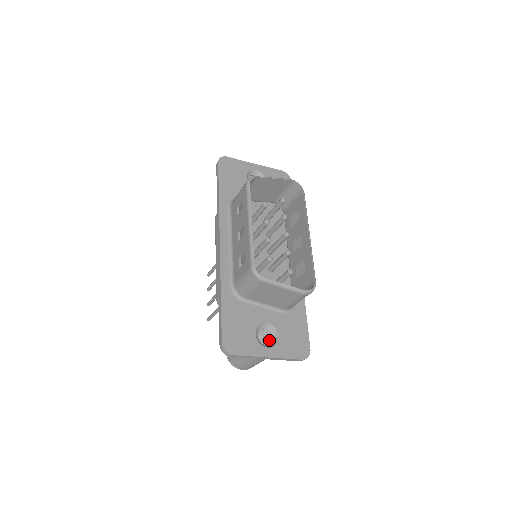
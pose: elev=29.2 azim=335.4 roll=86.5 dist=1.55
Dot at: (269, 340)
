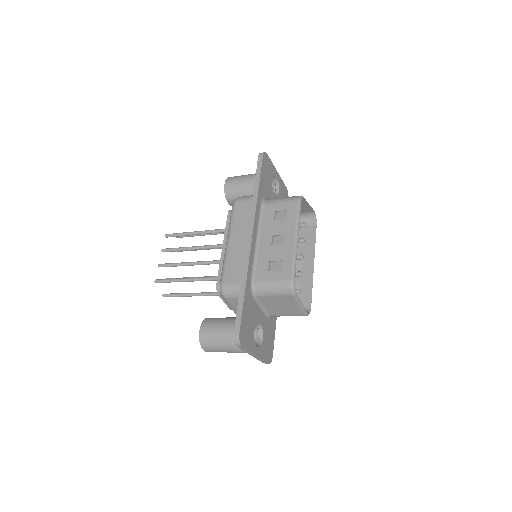
Dot at: occluded
